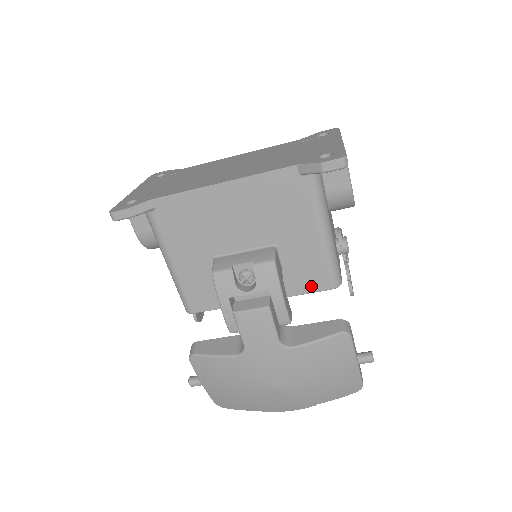
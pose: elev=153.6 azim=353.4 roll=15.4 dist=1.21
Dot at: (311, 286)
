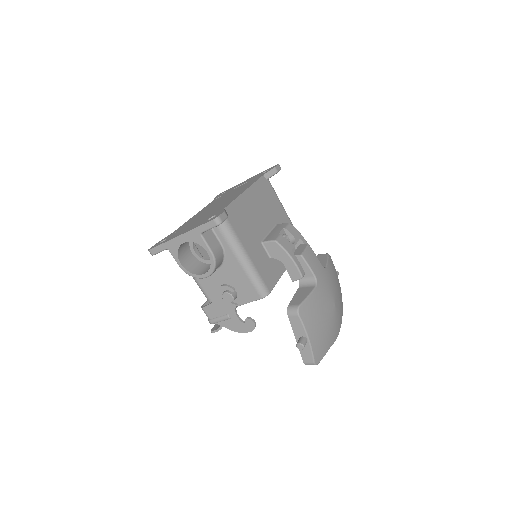
Dot at: occluded
